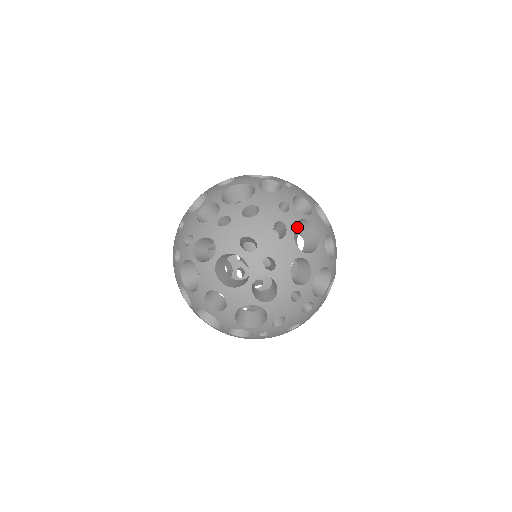
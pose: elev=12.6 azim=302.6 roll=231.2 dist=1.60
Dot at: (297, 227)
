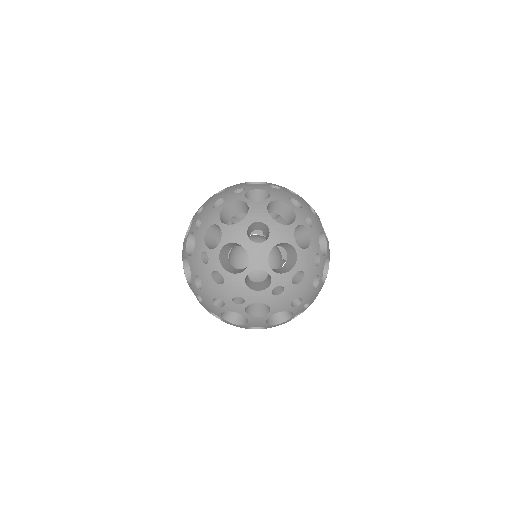
Dot at: occluded
